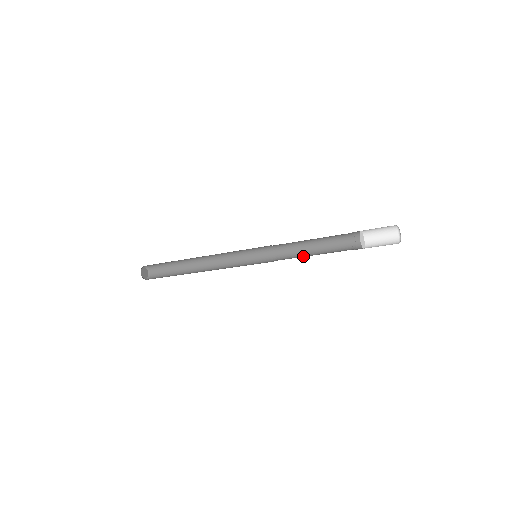
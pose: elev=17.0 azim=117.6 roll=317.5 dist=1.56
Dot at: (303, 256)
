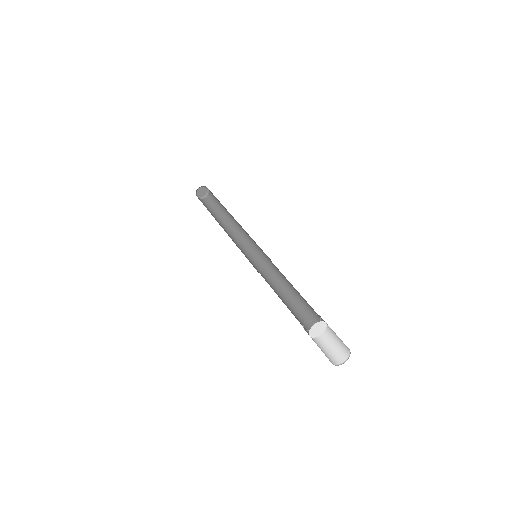
Dot at: (280, 292)
